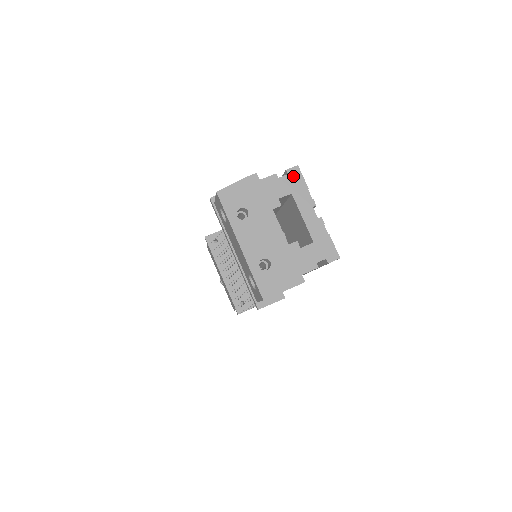
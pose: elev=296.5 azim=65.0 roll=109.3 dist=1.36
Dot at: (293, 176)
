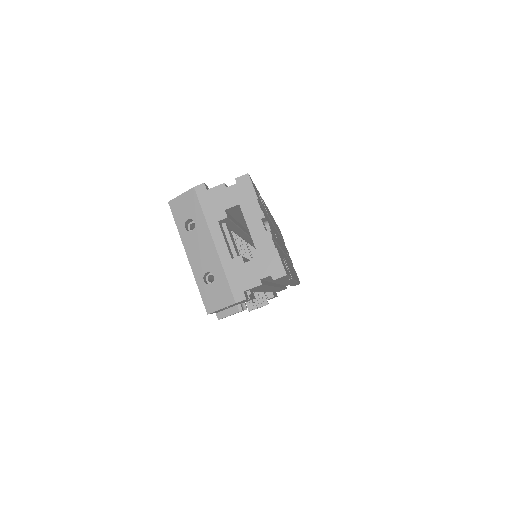
Dot at: (242, 185)
